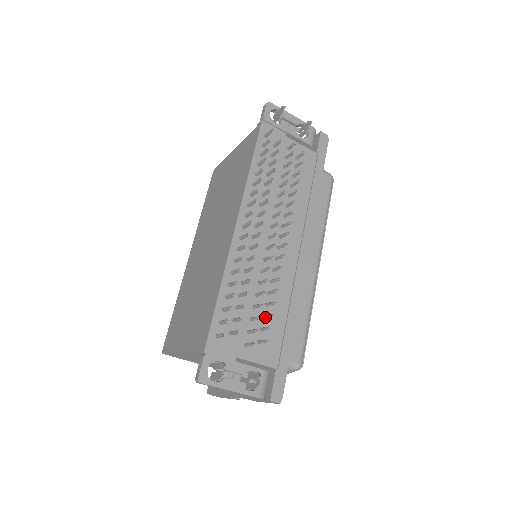
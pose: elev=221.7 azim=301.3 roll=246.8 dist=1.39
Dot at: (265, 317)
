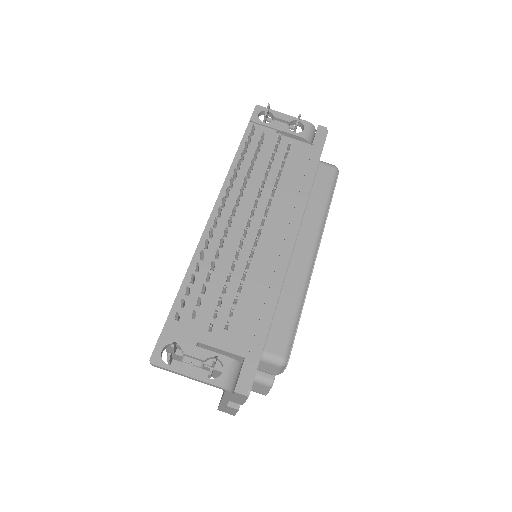
Dot at: (234, 301)
